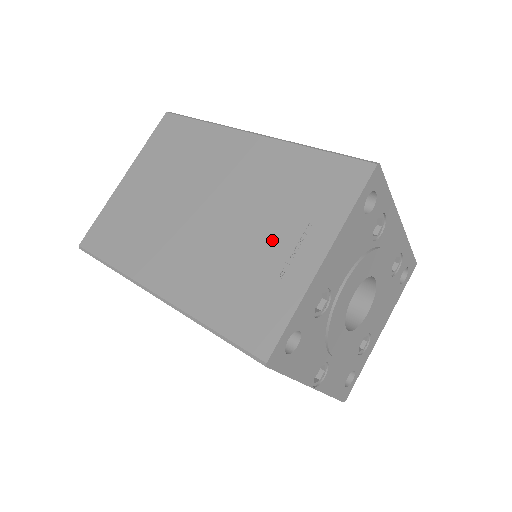
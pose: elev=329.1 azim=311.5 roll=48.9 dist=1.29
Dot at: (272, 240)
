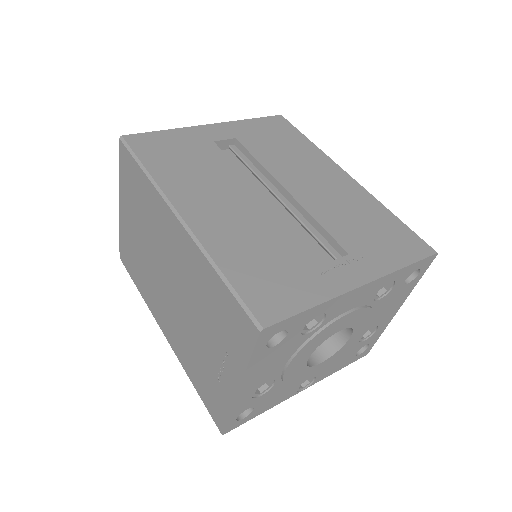
Dot at: (209, 347)
